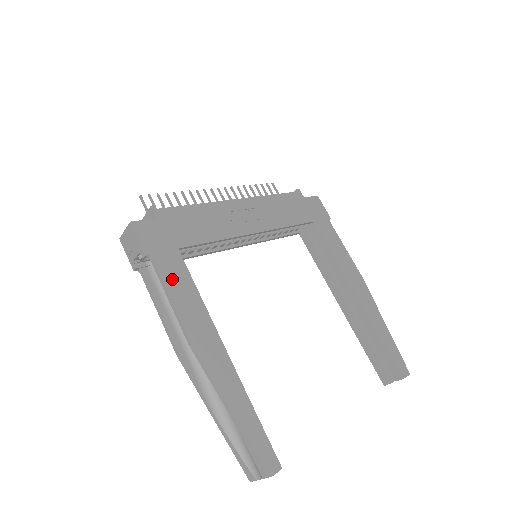
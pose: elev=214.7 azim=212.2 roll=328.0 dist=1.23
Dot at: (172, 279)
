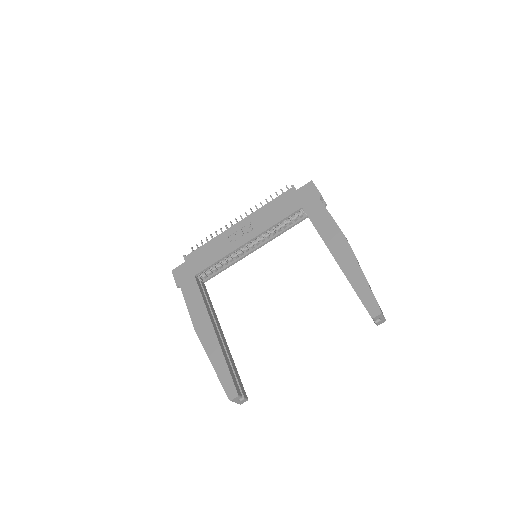
Dot at: (189, 296)
